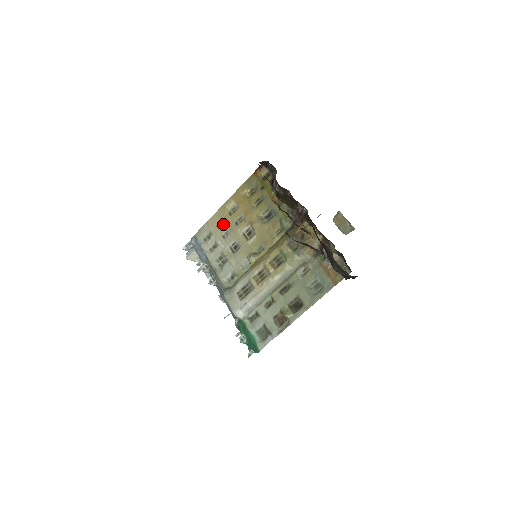
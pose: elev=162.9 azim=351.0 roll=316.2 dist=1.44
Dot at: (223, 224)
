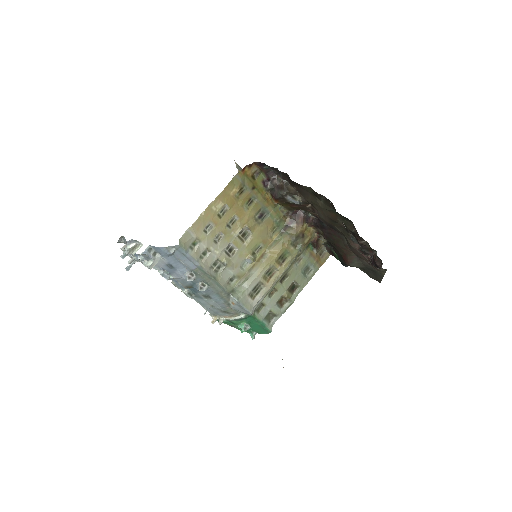
Dot at: (213, 228)
